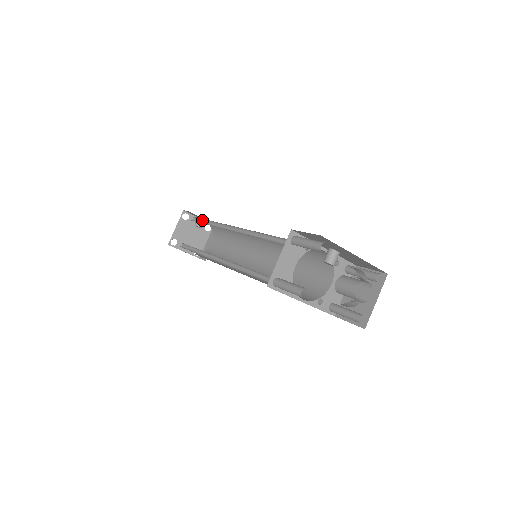
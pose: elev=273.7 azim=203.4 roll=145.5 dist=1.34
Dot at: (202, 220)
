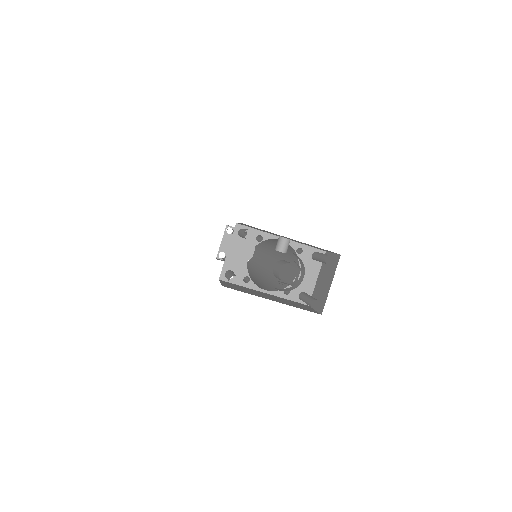
Dot at: occluded
